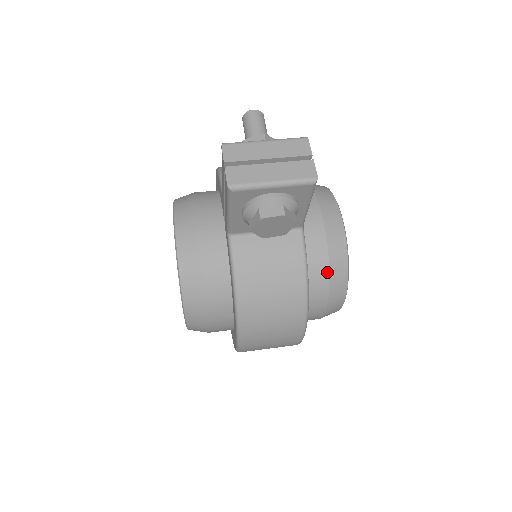
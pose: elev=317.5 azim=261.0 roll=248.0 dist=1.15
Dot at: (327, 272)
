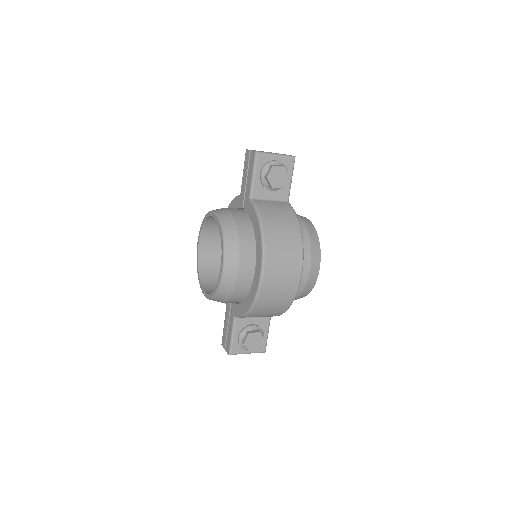
Dot at: (307, 232)
